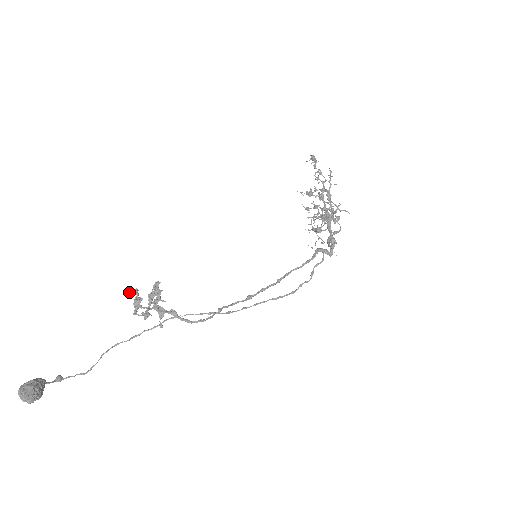
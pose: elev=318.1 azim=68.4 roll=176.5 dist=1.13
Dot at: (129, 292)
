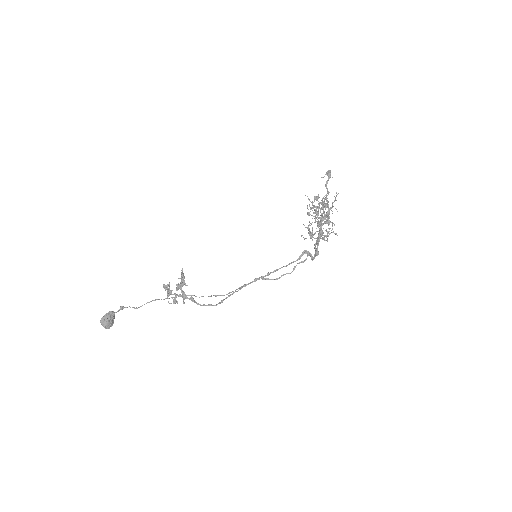
Dot at: (164, 287)
